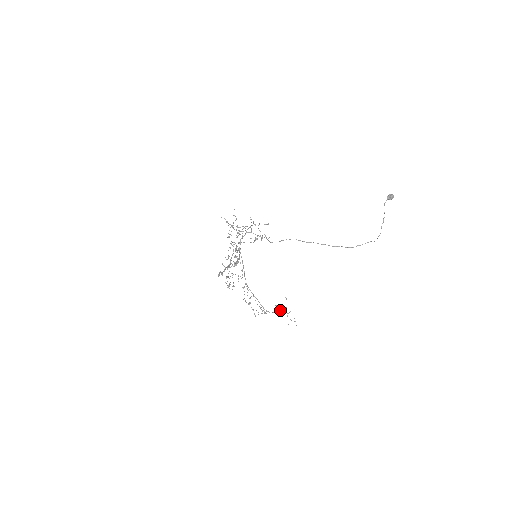
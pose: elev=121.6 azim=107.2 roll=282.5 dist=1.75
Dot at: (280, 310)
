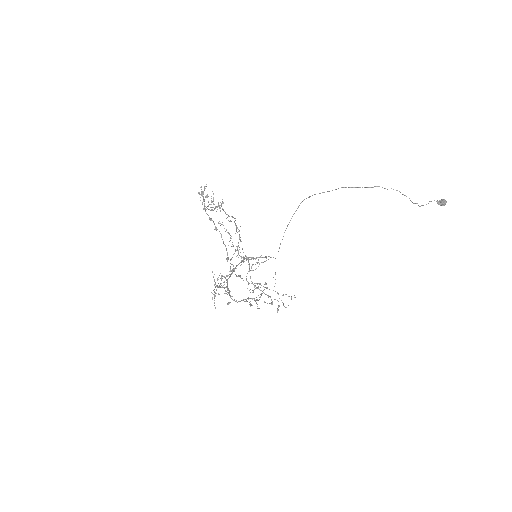
Dot at: (251, 304)
